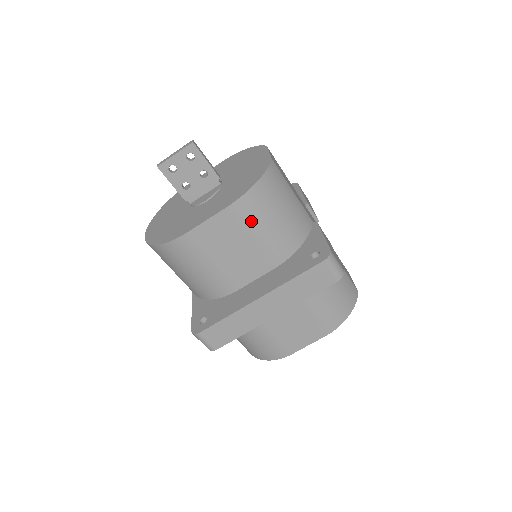
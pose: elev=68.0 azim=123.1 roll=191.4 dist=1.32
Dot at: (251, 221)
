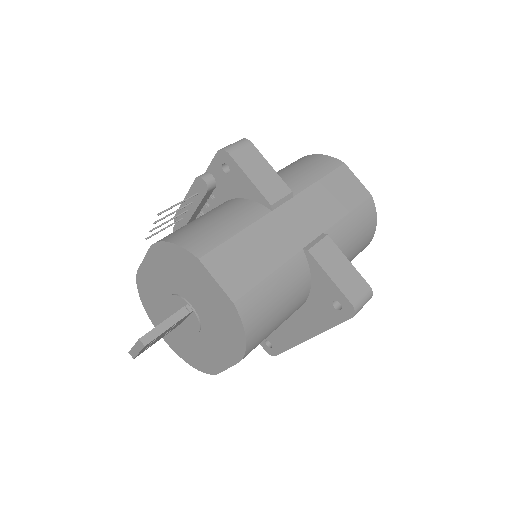
Dot at: occluded
